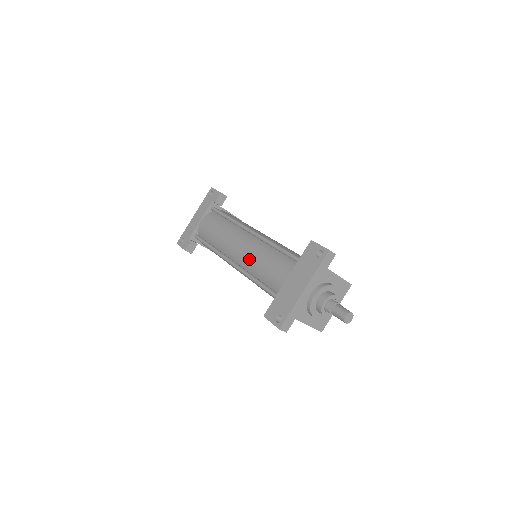
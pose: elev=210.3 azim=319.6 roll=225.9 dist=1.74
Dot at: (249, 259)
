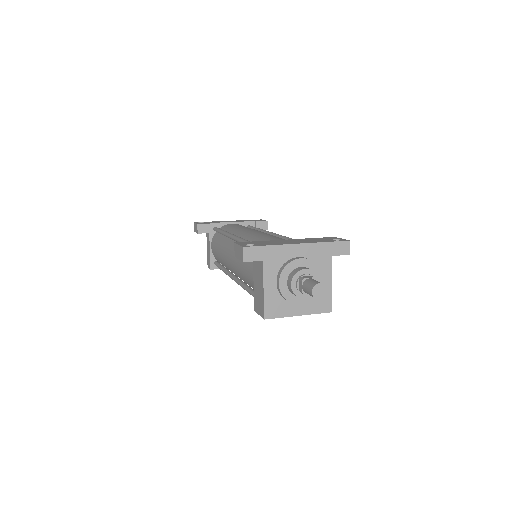
Dot at: (256, 234)
